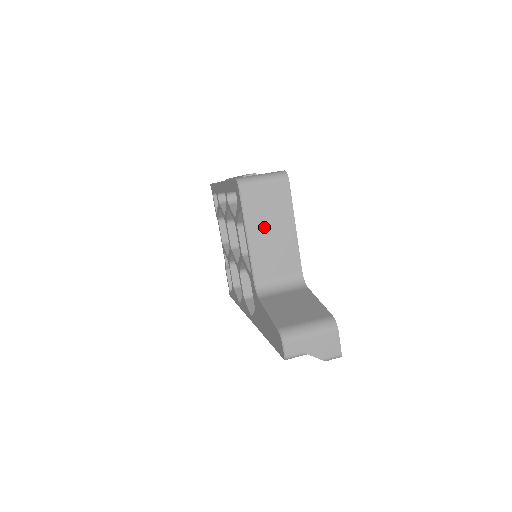
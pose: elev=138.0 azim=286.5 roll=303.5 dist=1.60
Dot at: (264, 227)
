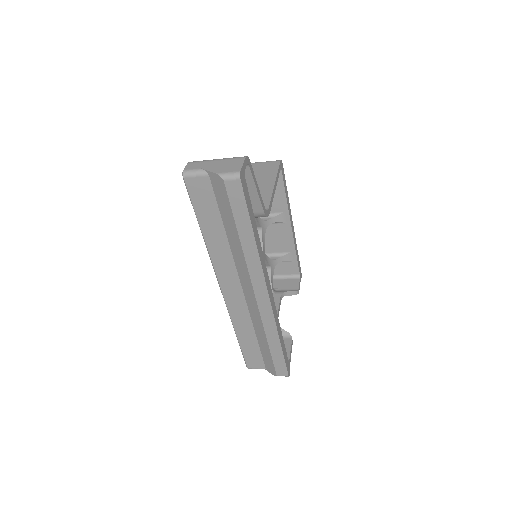
Dot at: occluded
